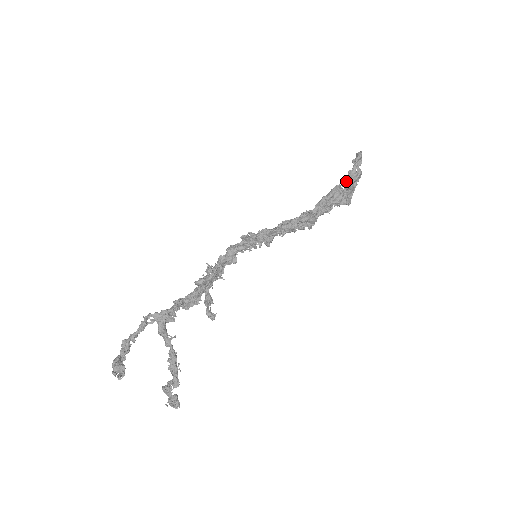
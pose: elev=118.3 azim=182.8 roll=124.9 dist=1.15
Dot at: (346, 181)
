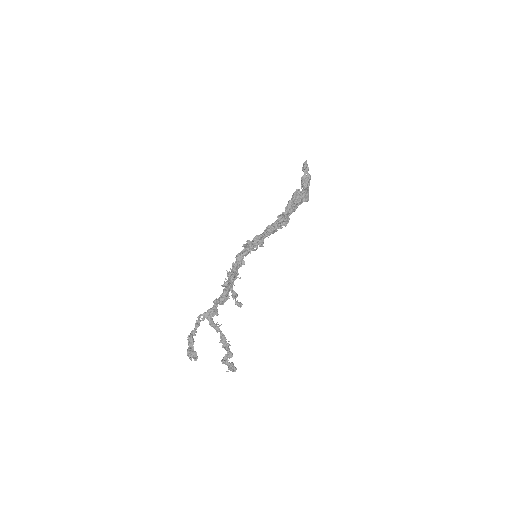
Dot at: (302, 185)
